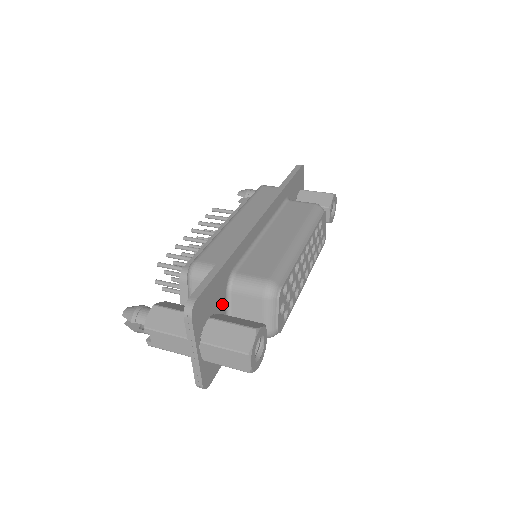
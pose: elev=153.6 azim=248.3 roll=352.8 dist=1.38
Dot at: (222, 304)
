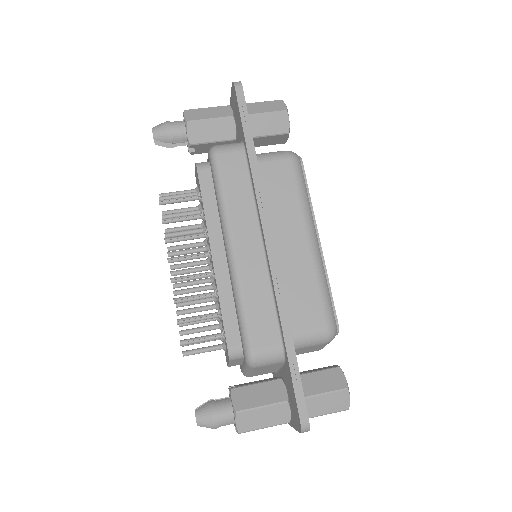
Dot at: occluded
